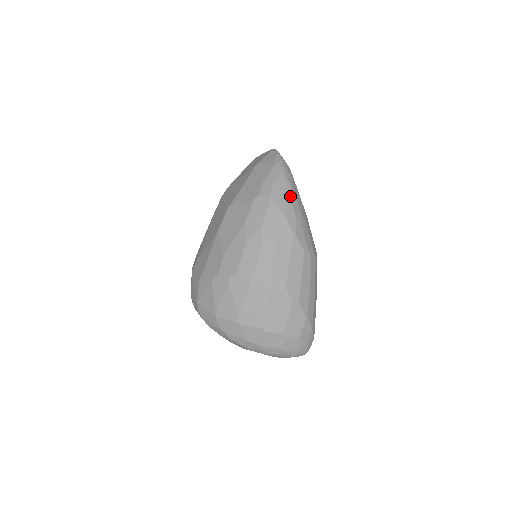
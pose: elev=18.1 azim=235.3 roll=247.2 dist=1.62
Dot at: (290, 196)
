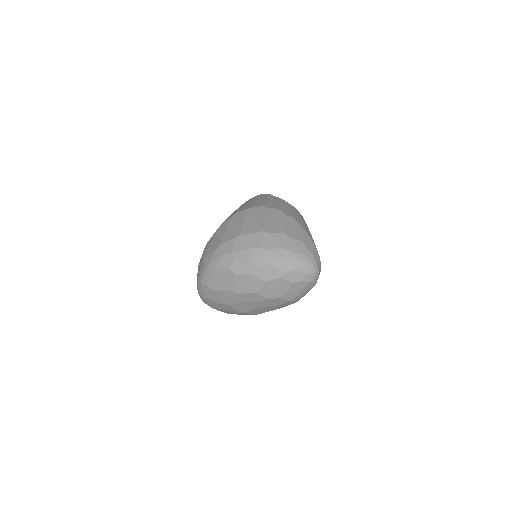
Dot at: occluded
